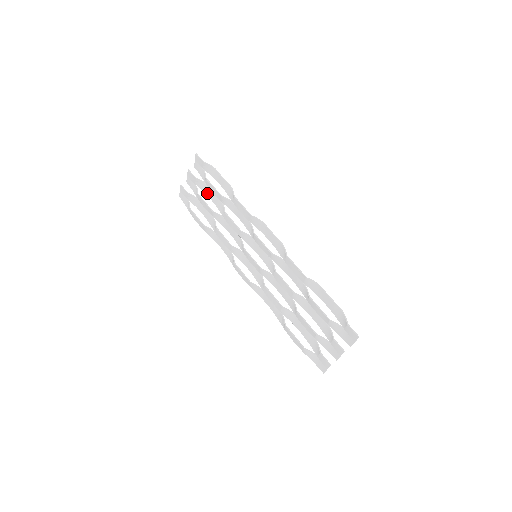
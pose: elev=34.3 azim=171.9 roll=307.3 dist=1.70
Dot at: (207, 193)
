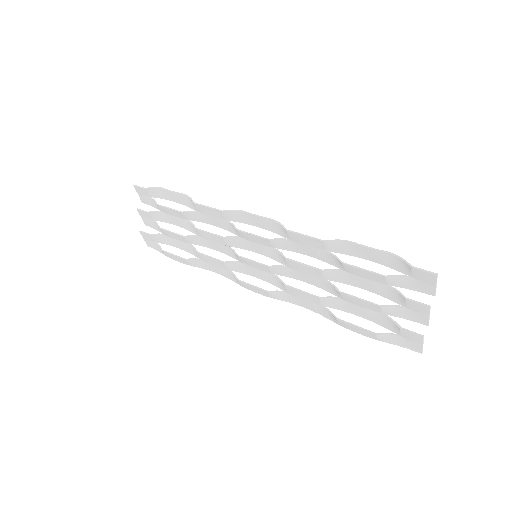
Dot at: (169, 221)
